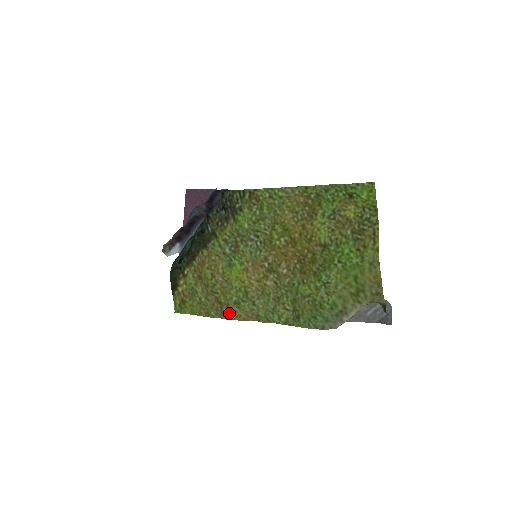
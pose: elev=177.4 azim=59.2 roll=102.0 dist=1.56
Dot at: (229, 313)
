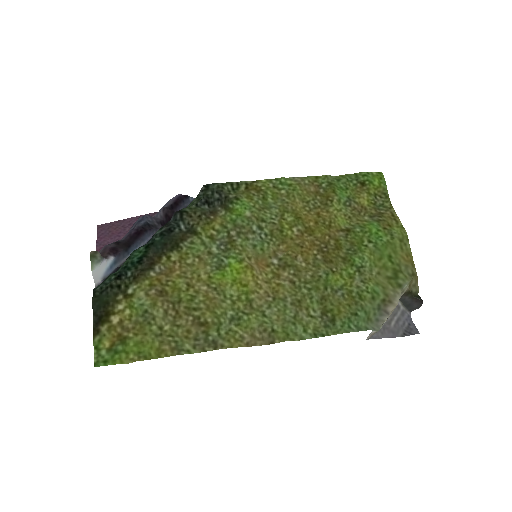
Dot at: (222, 337)
